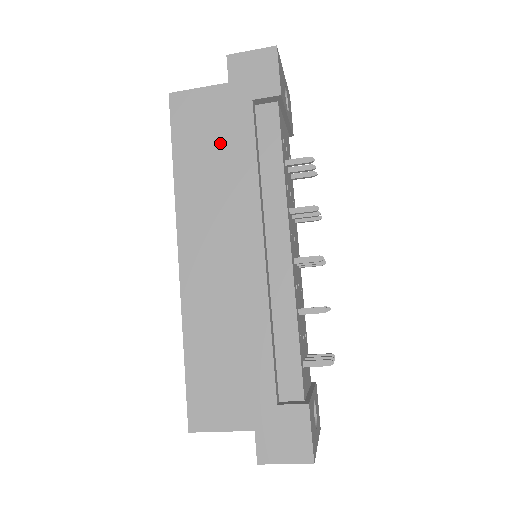
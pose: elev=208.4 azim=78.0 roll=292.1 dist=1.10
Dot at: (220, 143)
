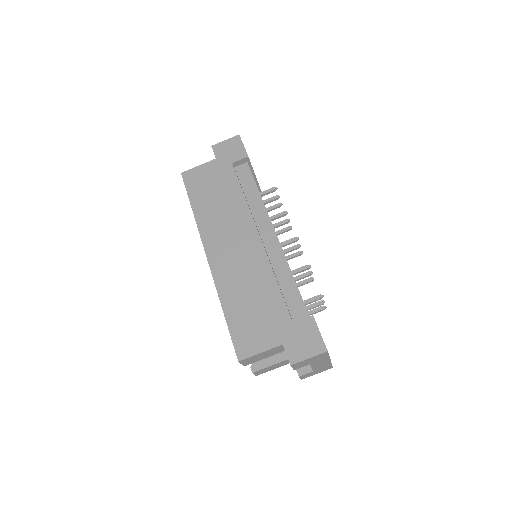
Dot at: (218, 189)
